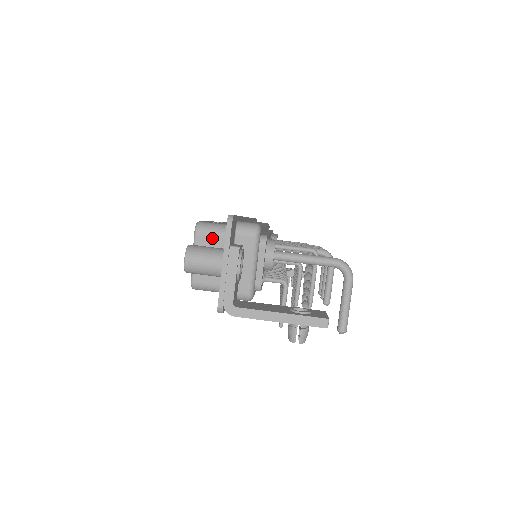
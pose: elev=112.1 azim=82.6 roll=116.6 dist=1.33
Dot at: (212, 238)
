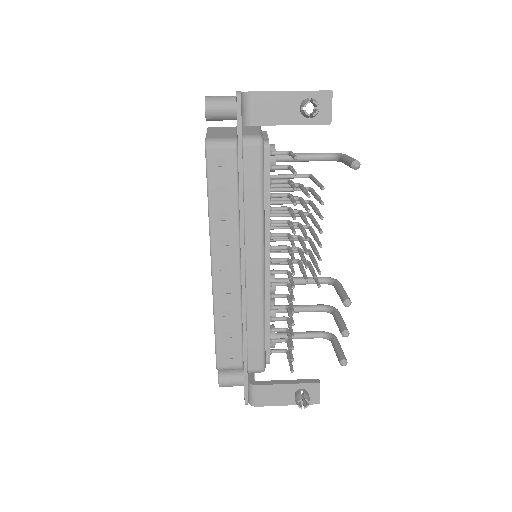
Dot at: (222, 127)
